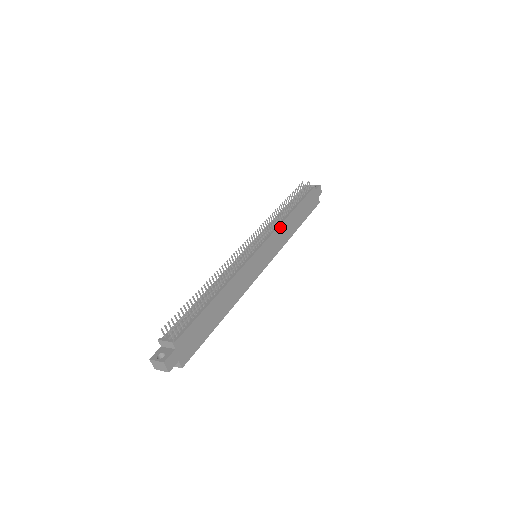
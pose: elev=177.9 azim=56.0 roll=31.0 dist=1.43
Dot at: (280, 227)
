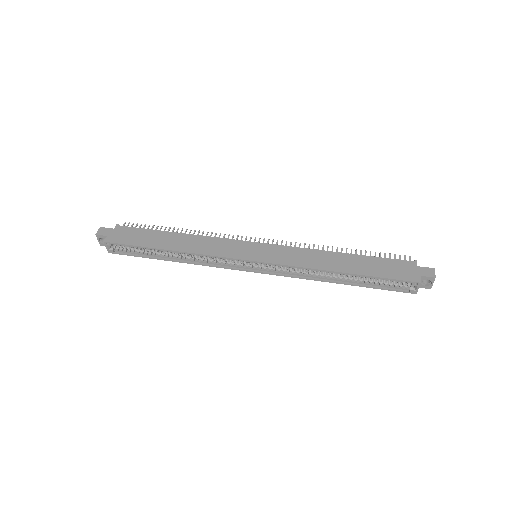
Dot at: (306, 250)
